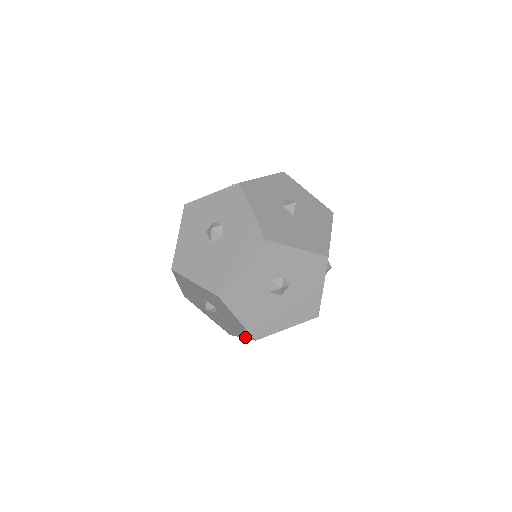
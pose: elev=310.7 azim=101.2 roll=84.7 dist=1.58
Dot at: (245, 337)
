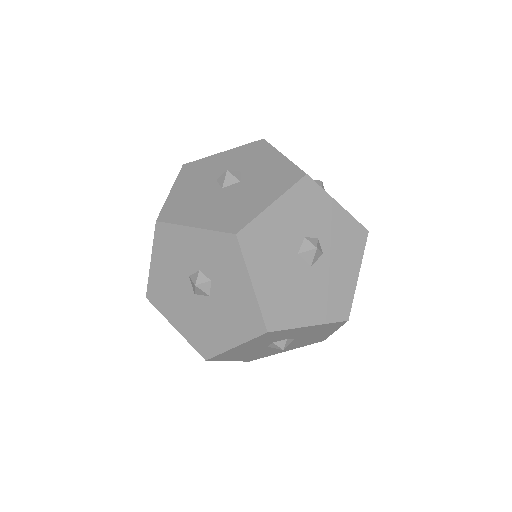
Dot at: occluded
